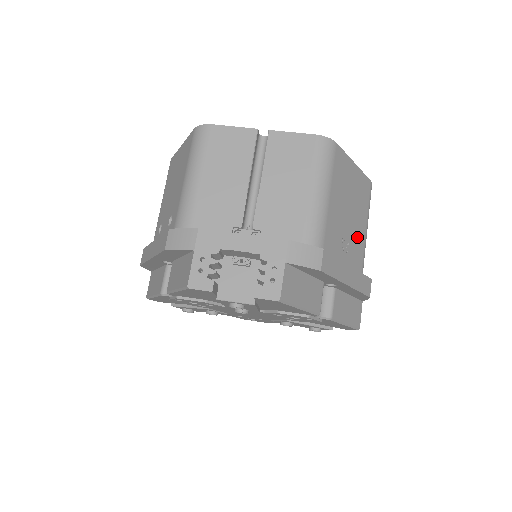
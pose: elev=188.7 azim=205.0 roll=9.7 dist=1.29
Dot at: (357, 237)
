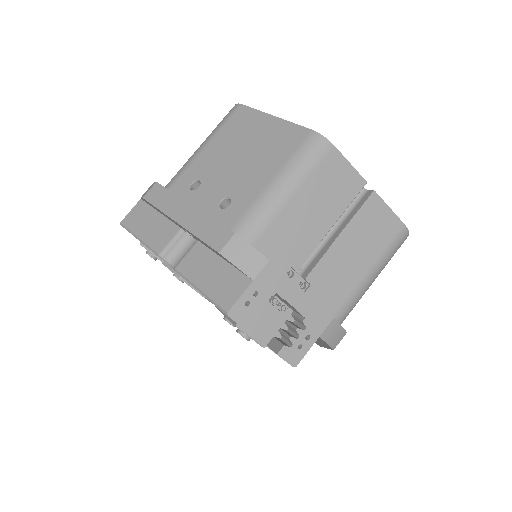
Dot at: occluded
